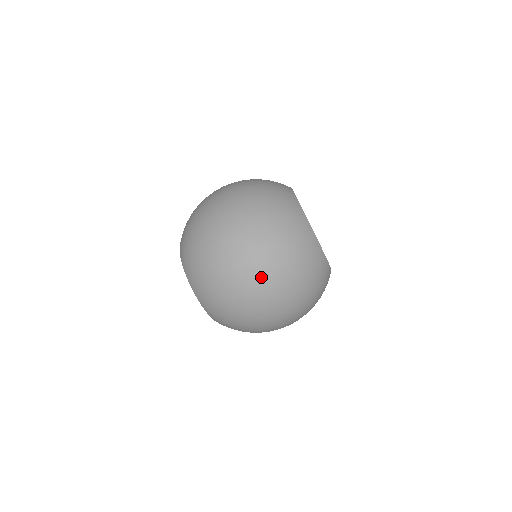
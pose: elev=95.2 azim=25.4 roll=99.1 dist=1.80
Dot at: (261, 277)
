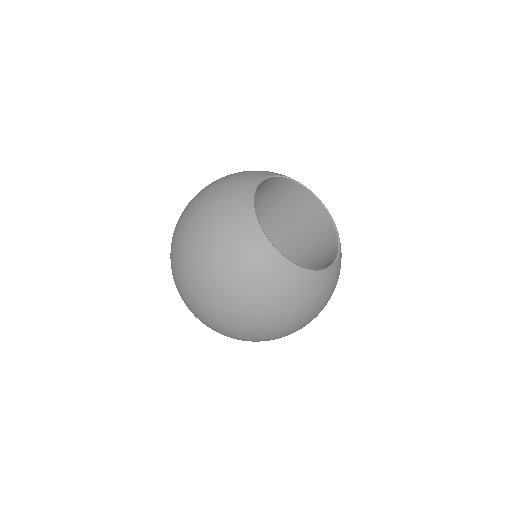
Dot at: (277, 334)
